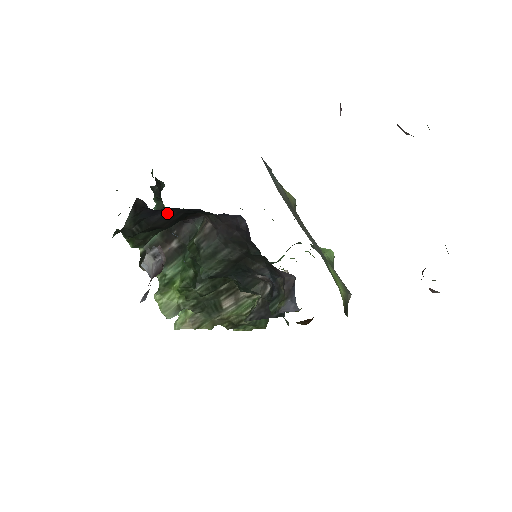
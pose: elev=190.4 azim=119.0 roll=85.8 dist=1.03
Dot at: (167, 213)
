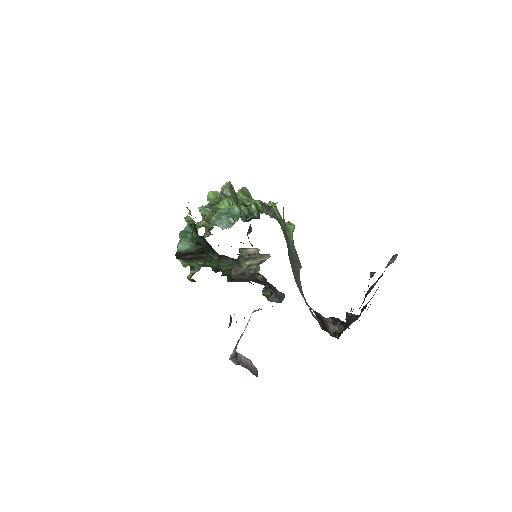
Dot at: occluded
